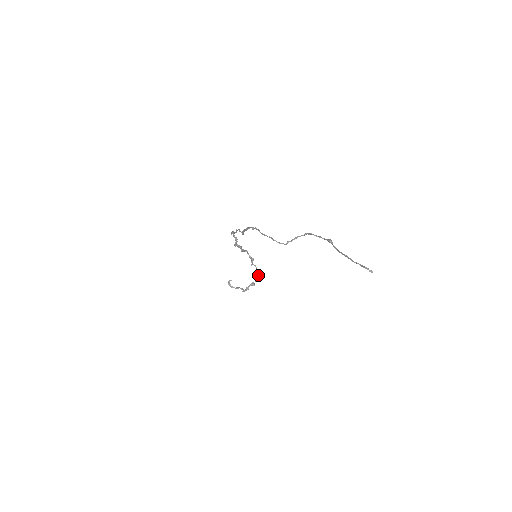
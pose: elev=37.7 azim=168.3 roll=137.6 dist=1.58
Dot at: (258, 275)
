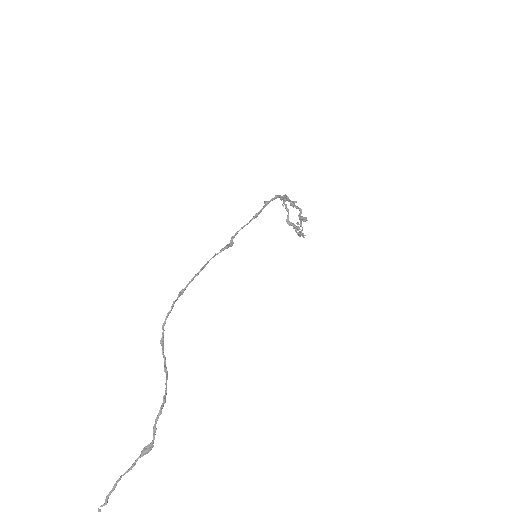
Dot at: (300, 234)
